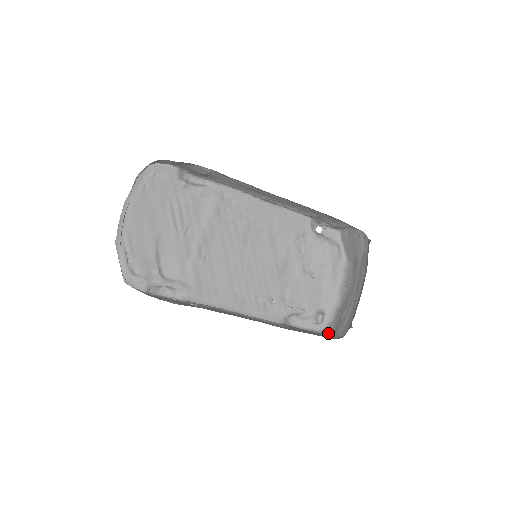
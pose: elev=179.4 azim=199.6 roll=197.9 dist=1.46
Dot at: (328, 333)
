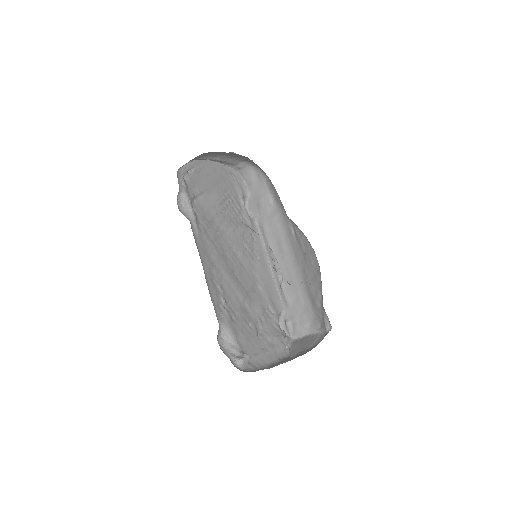
Dot at: occluded
